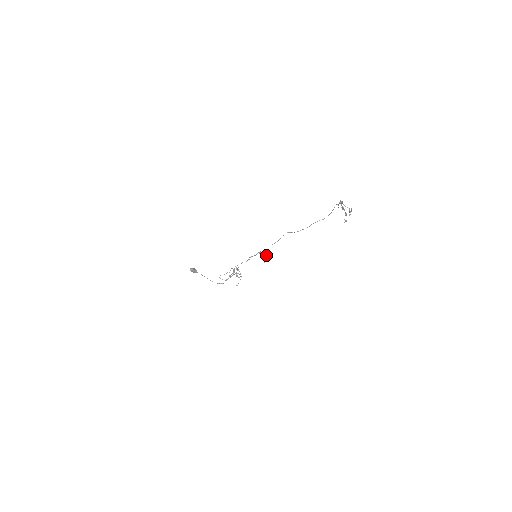
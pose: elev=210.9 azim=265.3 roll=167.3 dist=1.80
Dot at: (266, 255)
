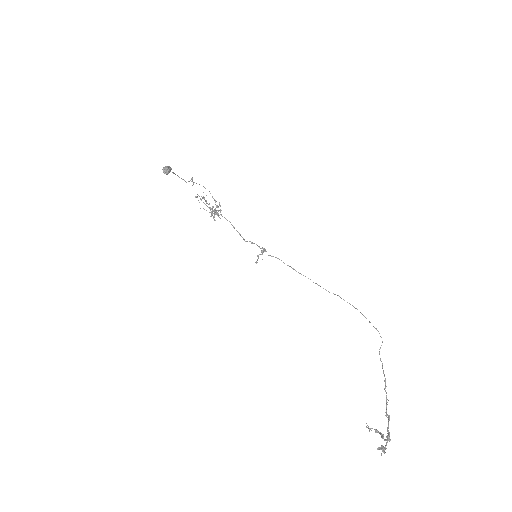
Dot at: (266, 251)
